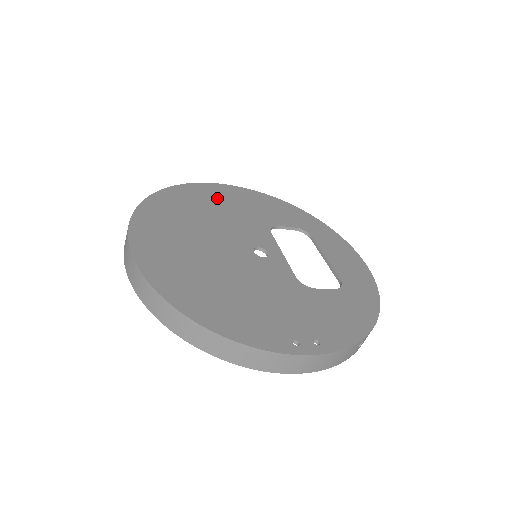
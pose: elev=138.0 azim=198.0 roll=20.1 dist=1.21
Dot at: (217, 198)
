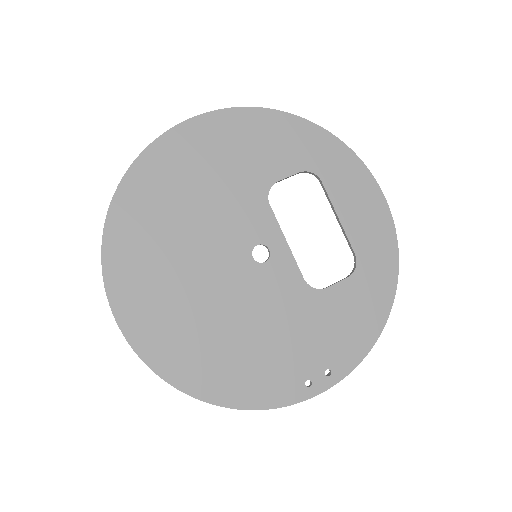
Dot at: (191, 162)
